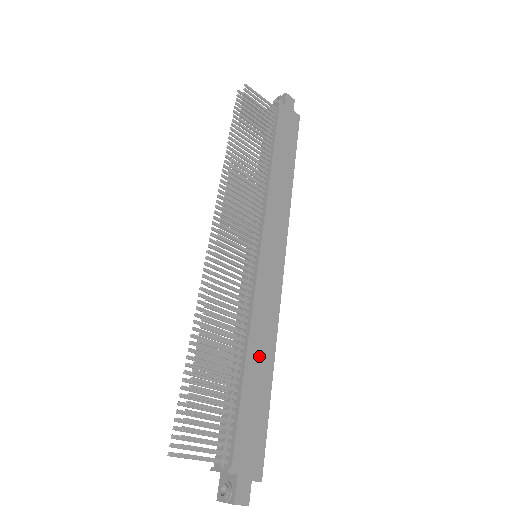
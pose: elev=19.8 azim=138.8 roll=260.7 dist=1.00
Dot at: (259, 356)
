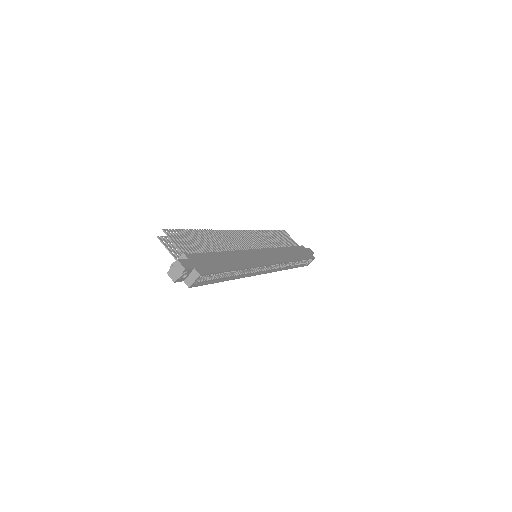
Dot at: (233, 259)
